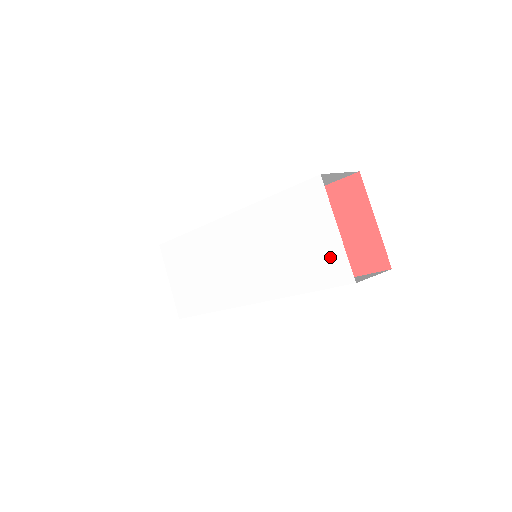
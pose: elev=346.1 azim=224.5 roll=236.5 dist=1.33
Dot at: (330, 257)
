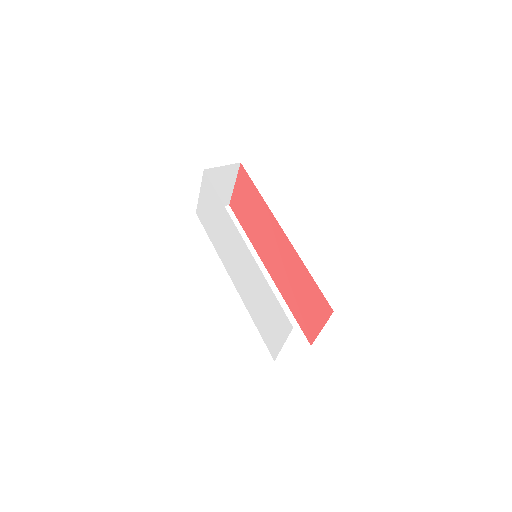
Dot at: (273, 342)
